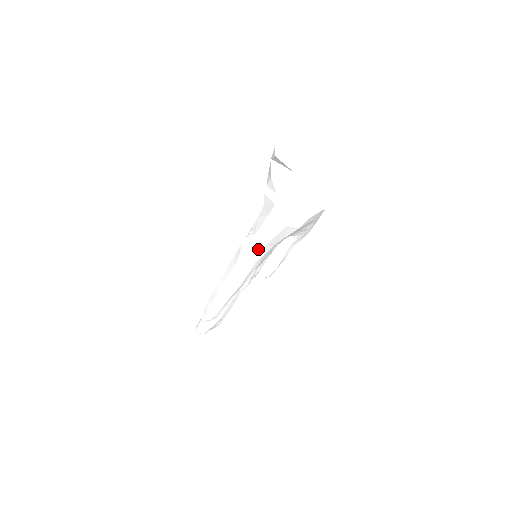
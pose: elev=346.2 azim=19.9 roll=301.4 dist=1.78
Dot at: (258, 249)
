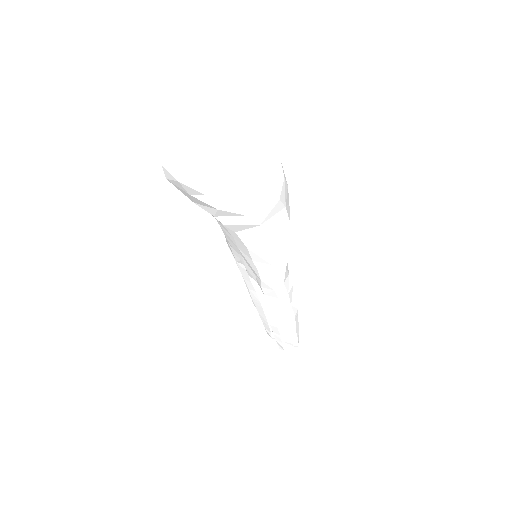
Dot at: (284, 266)
